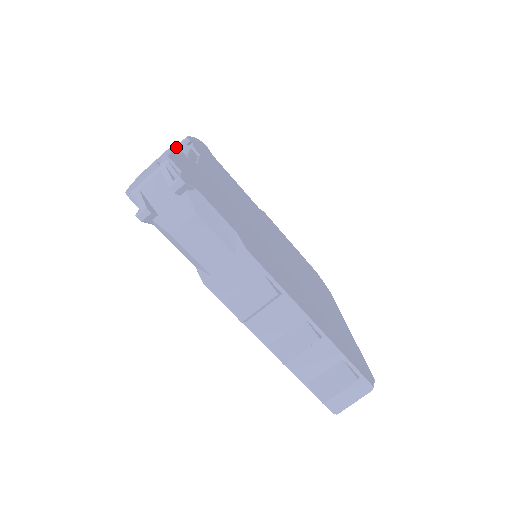
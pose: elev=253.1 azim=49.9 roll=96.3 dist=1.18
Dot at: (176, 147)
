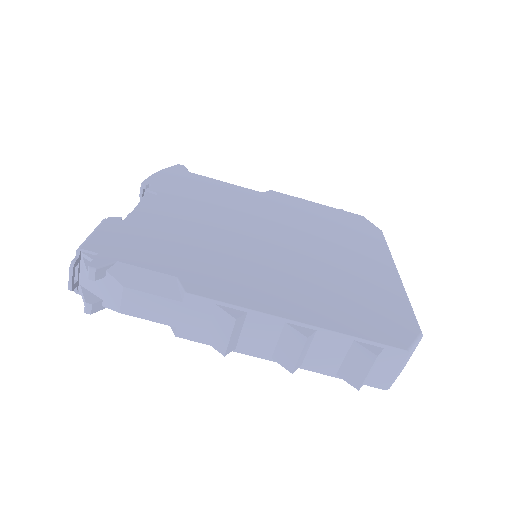
Dot at: (107, 219)
